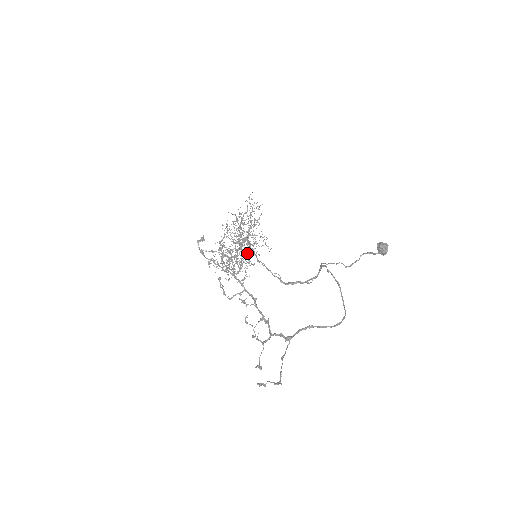
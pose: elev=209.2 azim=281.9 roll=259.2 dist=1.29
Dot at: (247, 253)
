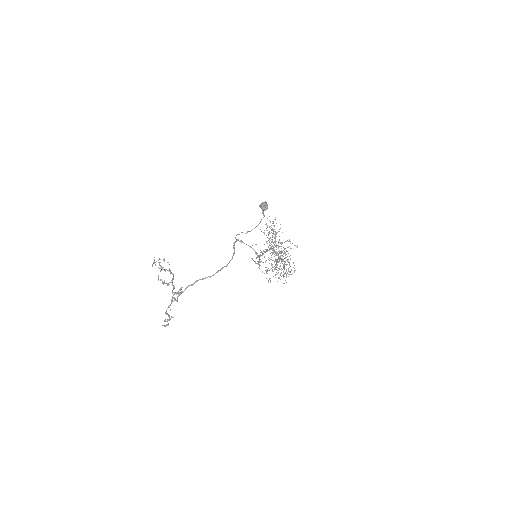
Dot at: (280, 257)
